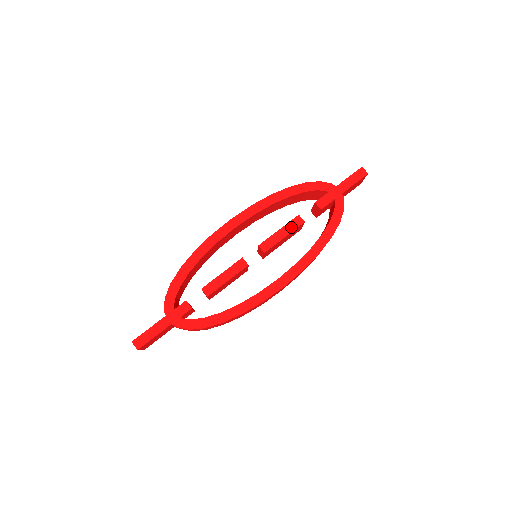
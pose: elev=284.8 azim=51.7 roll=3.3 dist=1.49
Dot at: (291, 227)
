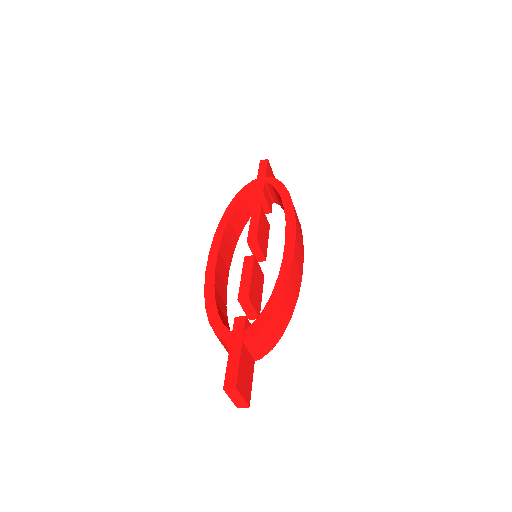
Dot at: (256, 215)
